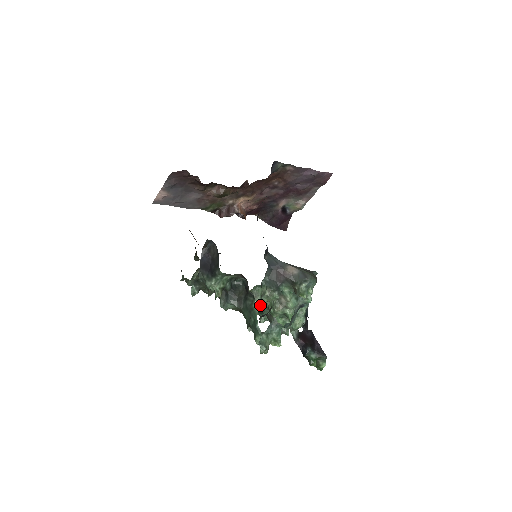
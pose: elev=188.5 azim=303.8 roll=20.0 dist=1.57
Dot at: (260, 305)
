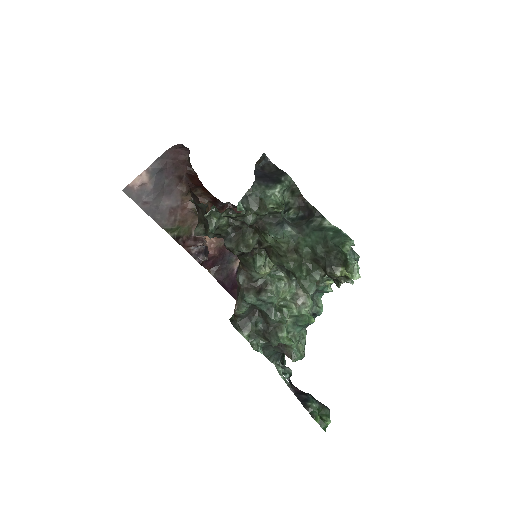
Dot at: (275, 296)
